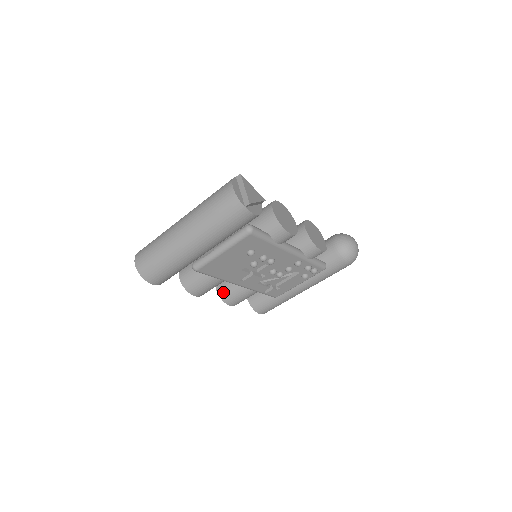
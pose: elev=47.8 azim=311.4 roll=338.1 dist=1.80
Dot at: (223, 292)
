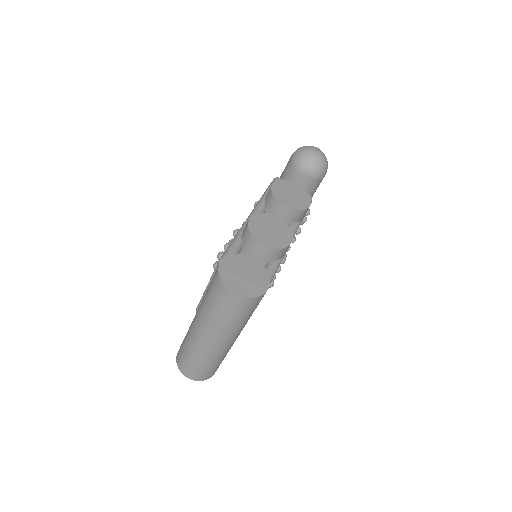
Dot at: occluded
